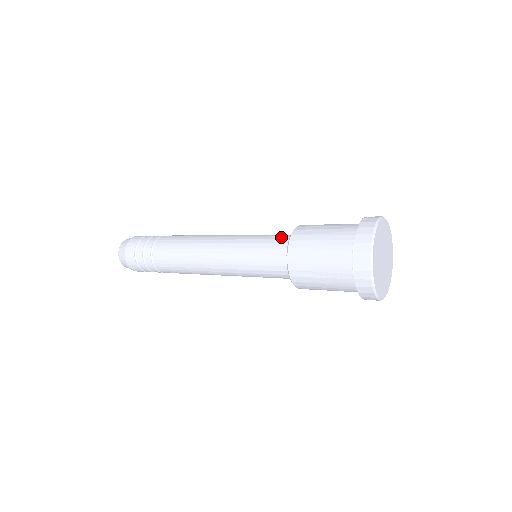
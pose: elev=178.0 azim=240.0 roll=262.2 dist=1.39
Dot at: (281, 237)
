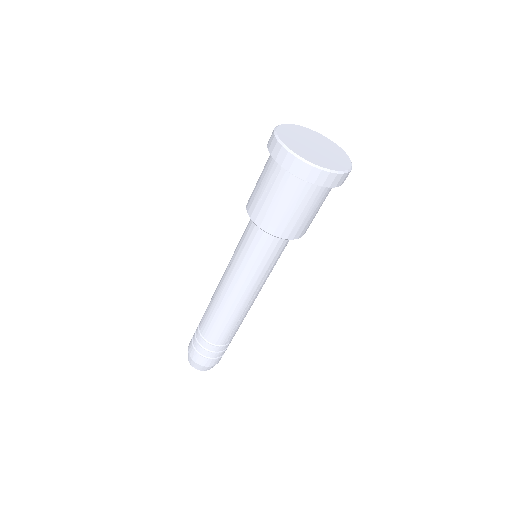
Dot at: occluded
